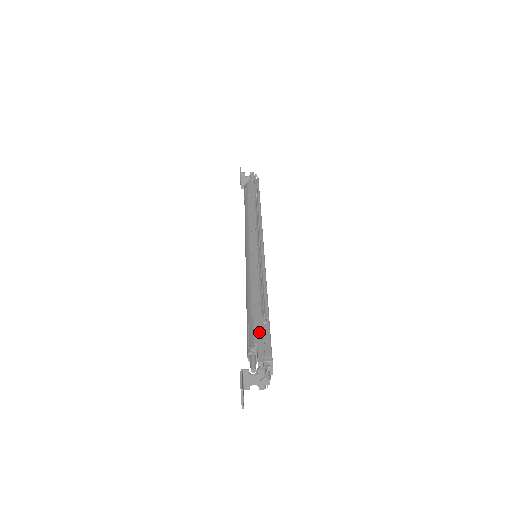
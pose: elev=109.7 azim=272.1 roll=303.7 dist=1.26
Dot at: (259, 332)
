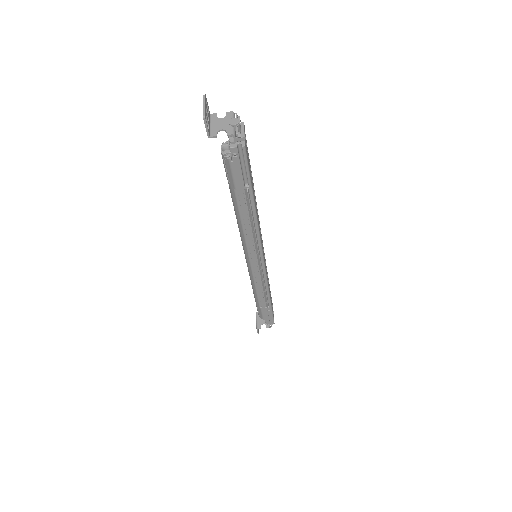
Dot at: (265, 315)
